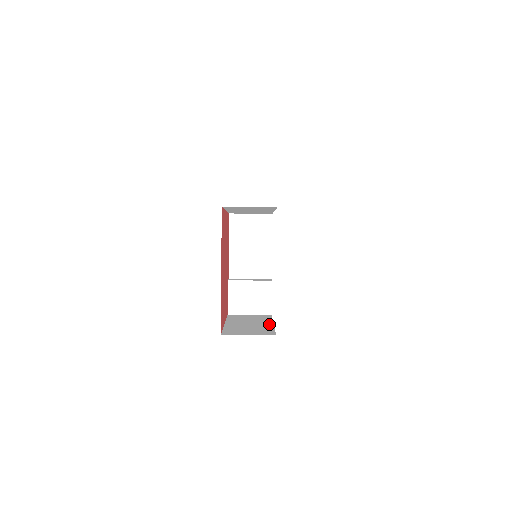
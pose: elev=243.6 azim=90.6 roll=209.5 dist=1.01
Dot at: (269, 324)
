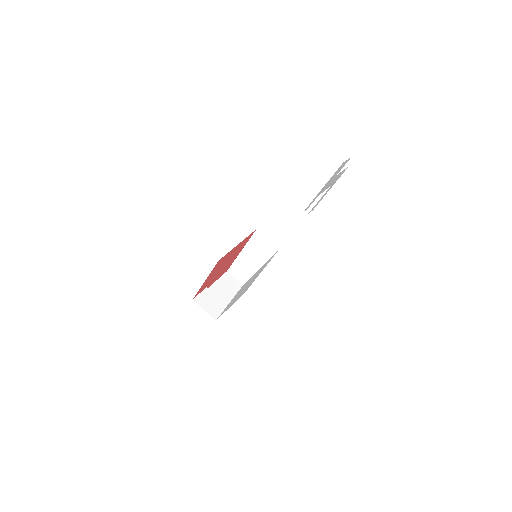
Dot at: occluded
